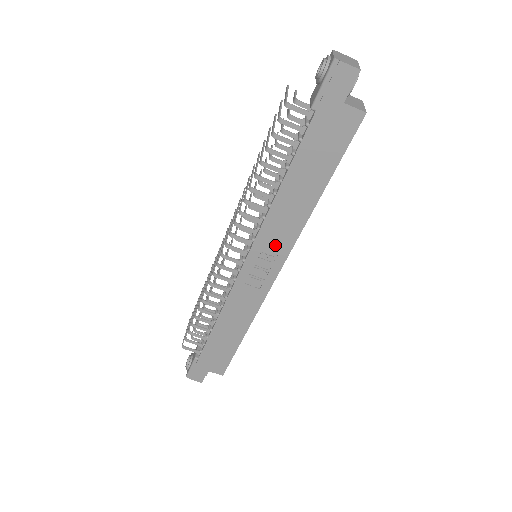
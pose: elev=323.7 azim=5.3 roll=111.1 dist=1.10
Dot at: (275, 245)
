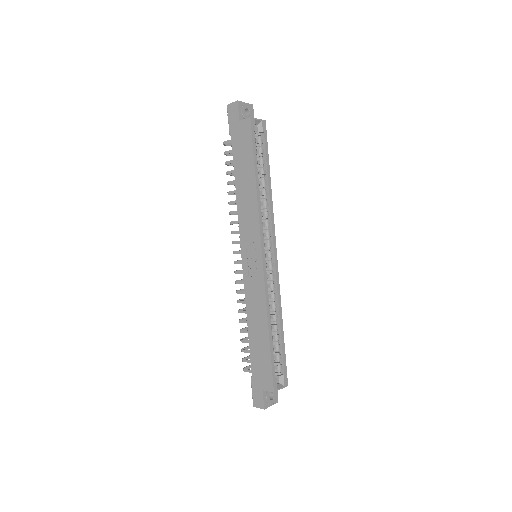
Dot at: (251, 232)
